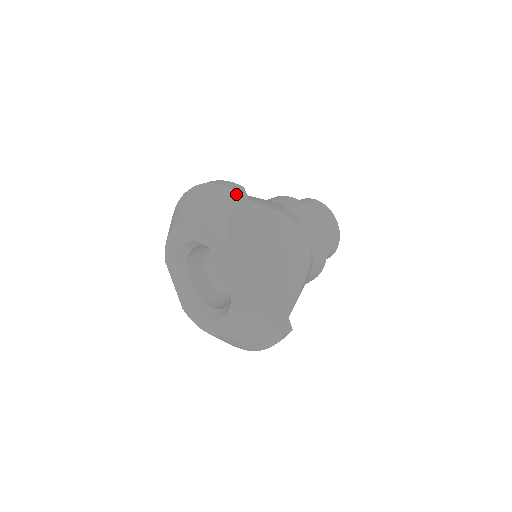
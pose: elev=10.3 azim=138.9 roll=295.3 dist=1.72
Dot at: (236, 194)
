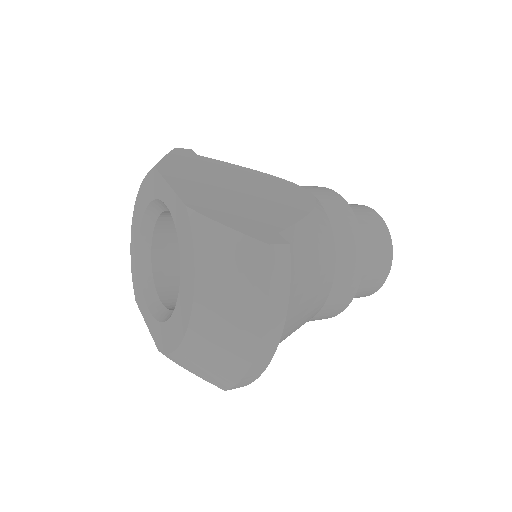
Dot at: (178, 150)
